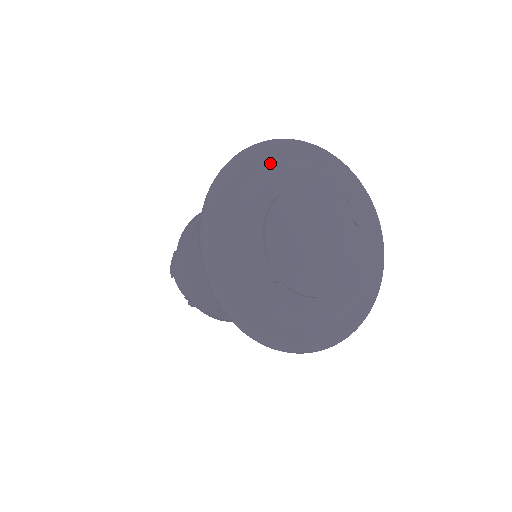
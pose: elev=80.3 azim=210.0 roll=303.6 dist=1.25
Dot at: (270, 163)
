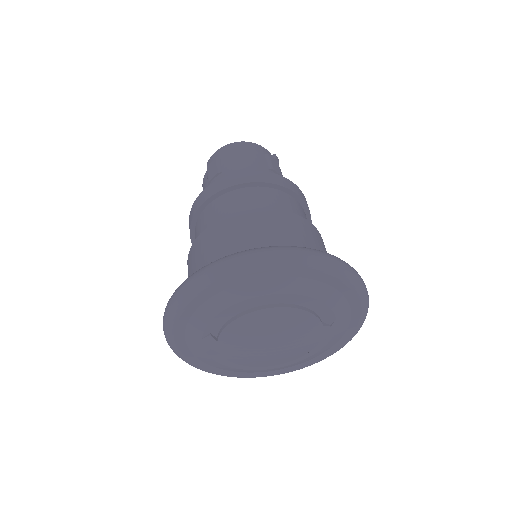
Dot at: (278, 279)
